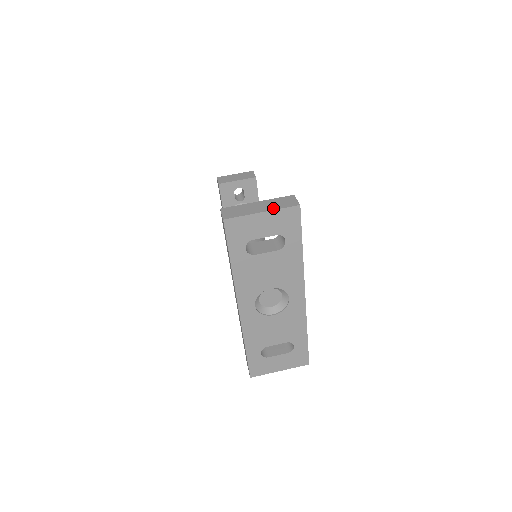
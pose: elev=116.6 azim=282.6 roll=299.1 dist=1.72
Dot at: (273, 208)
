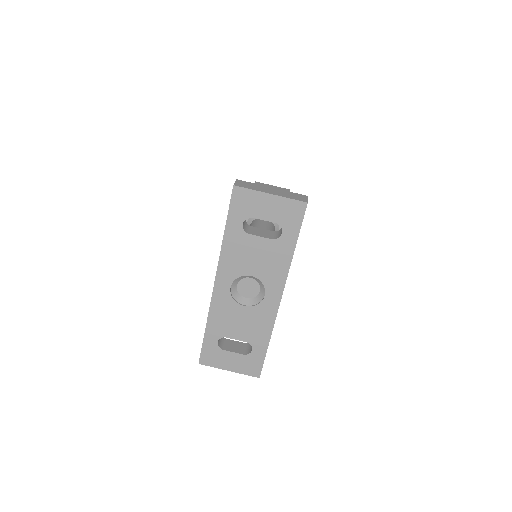
Dot at: (282, 195)
